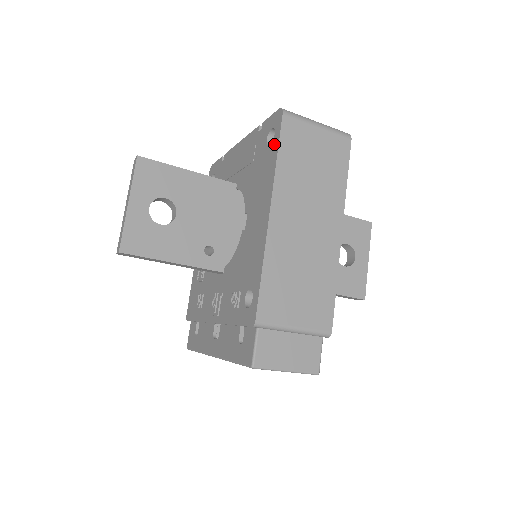
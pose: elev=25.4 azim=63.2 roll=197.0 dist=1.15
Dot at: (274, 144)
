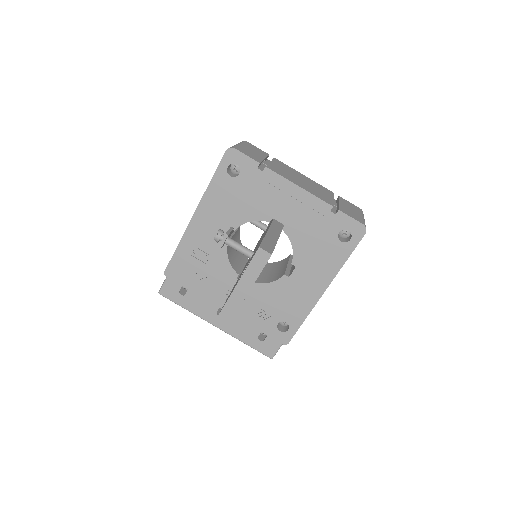
Dot at: (347, 248)
